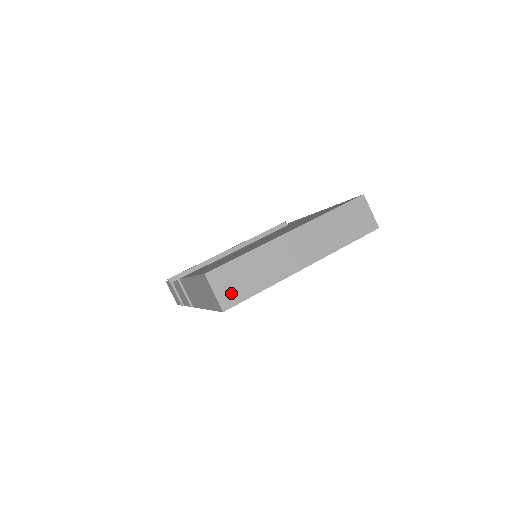
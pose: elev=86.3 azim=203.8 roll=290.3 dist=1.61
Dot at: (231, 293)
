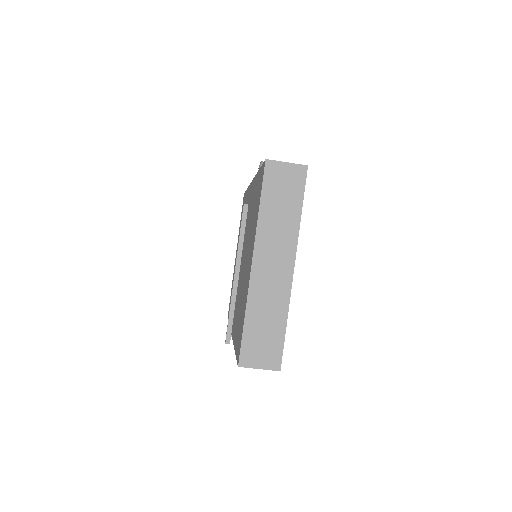
Dot at: (269, 354)
